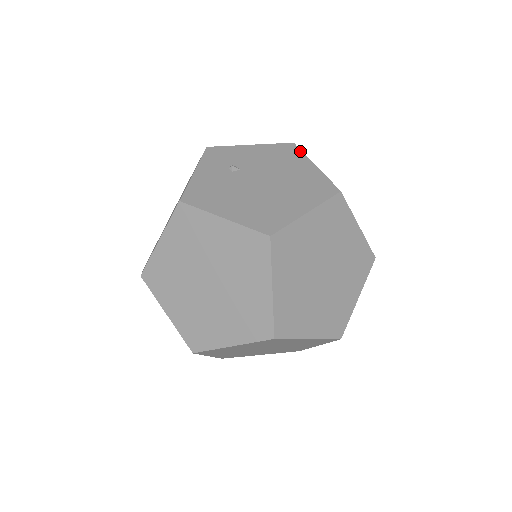
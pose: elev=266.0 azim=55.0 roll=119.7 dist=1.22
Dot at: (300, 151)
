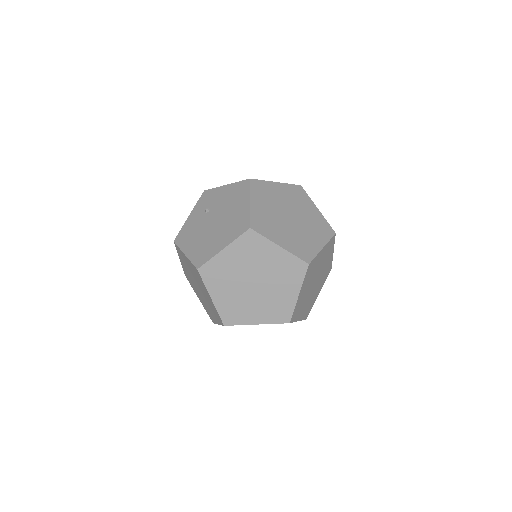
Dot at: (249, 188)
